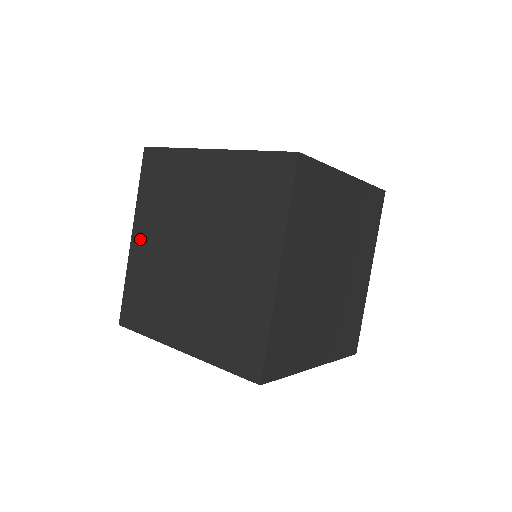
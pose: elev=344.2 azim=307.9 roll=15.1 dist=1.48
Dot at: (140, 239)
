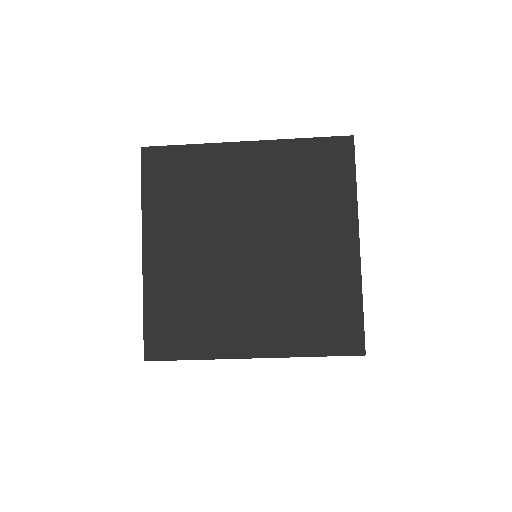
Dot at: (159, 251)
